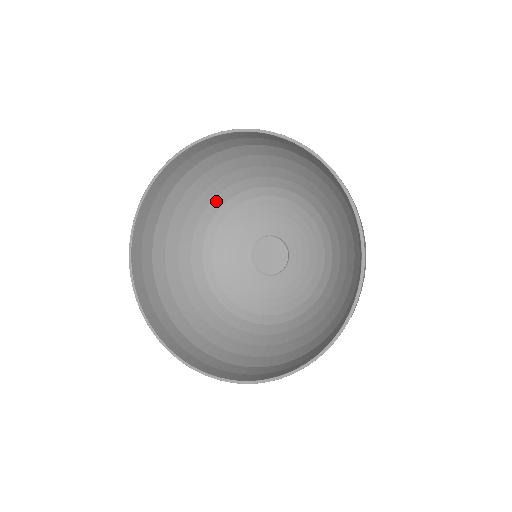
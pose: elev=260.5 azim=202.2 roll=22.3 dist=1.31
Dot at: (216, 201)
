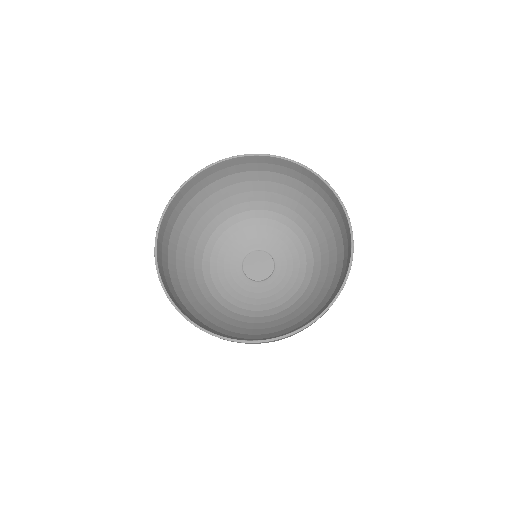
Dot at: (197, 275)
